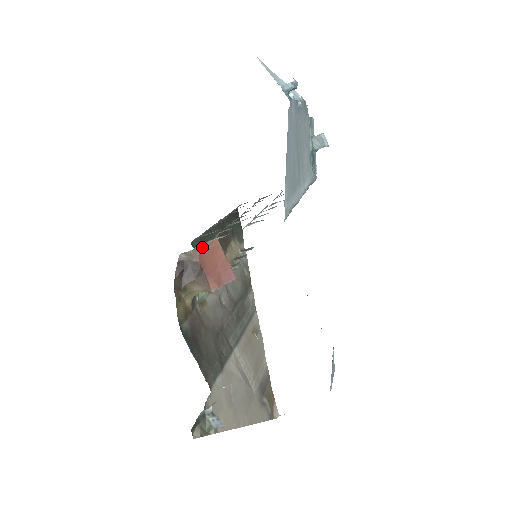
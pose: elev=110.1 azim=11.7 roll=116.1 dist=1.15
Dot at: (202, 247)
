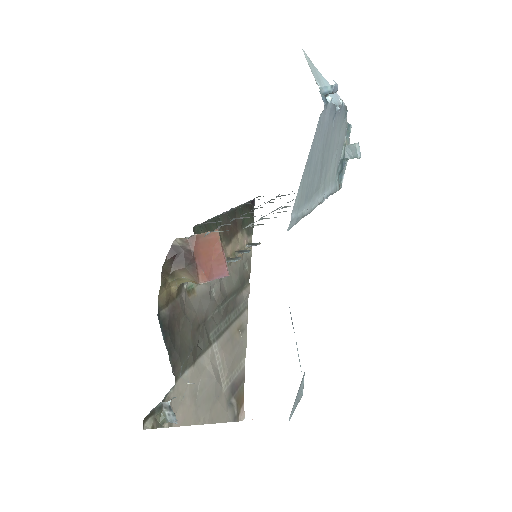
Dot at: (200, 236)
